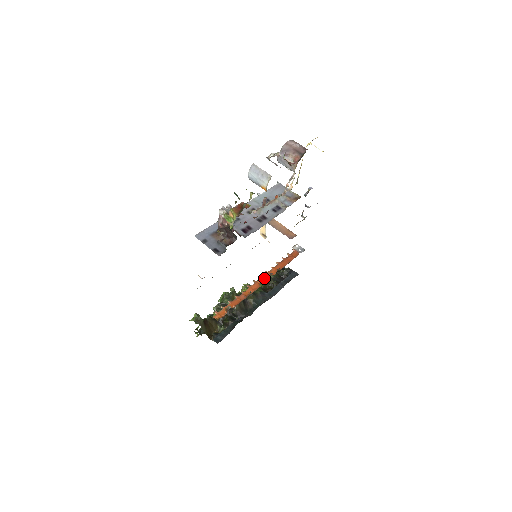
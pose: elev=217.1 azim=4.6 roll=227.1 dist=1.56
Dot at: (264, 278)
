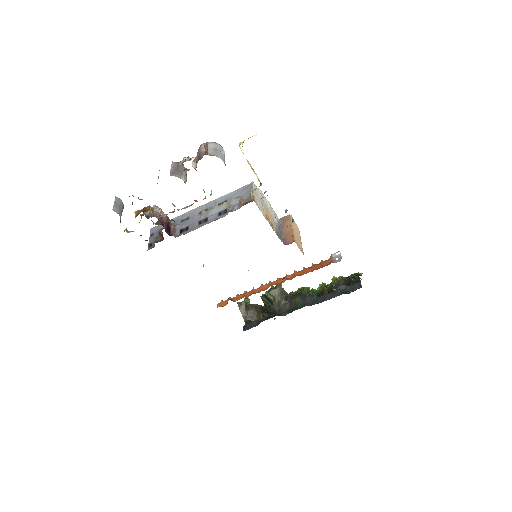
Dot at: (279, 281)
